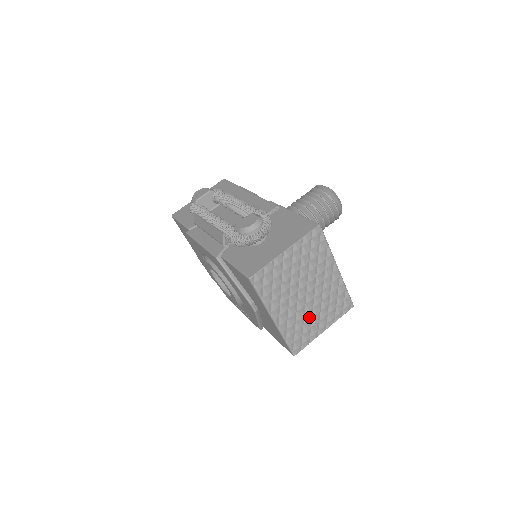
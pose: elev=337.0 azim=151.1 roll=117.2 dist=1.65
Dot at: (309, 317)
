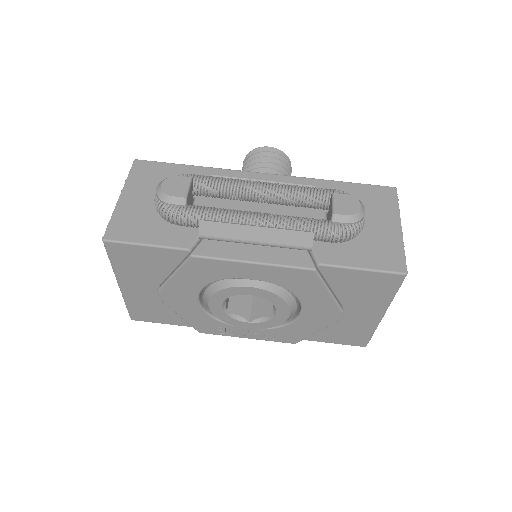
Dot at: occluded
